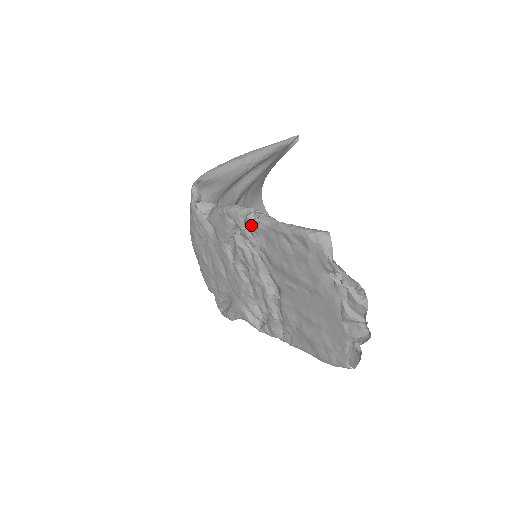
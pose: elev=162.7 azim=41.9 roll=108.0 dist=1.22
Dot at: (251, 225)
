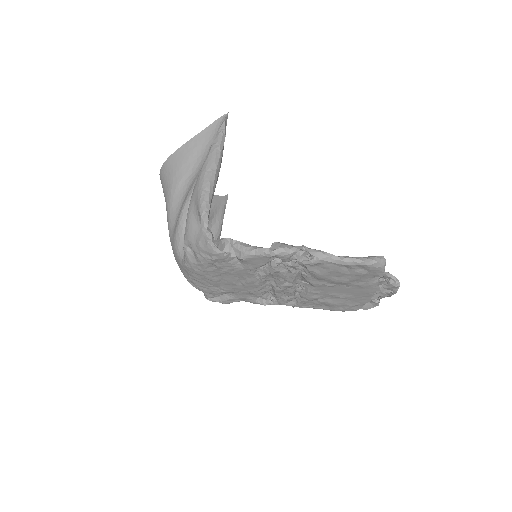
Dot at: (299, 258)
